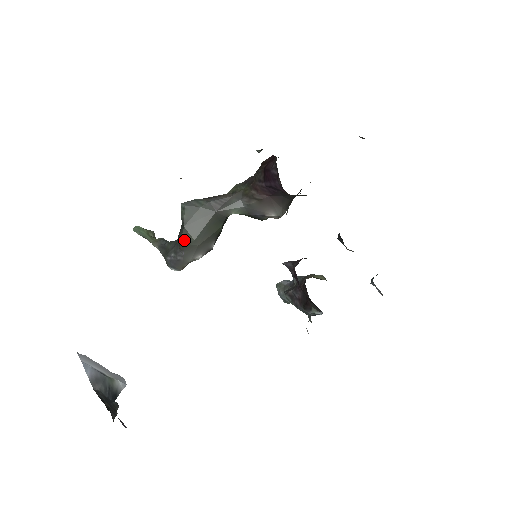
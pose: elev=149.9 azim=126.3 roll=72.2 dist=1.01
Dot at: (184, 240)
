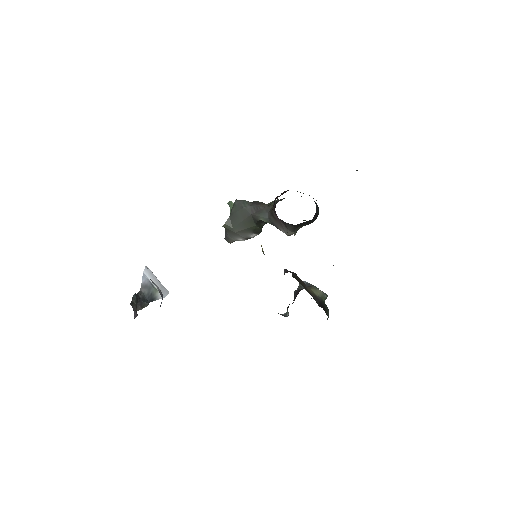
Dot at: (226, 226)
